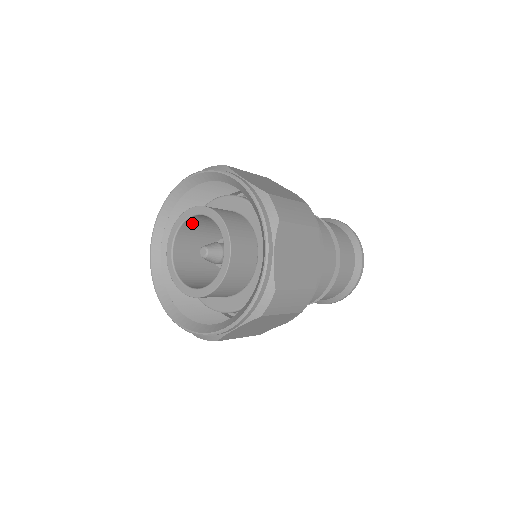
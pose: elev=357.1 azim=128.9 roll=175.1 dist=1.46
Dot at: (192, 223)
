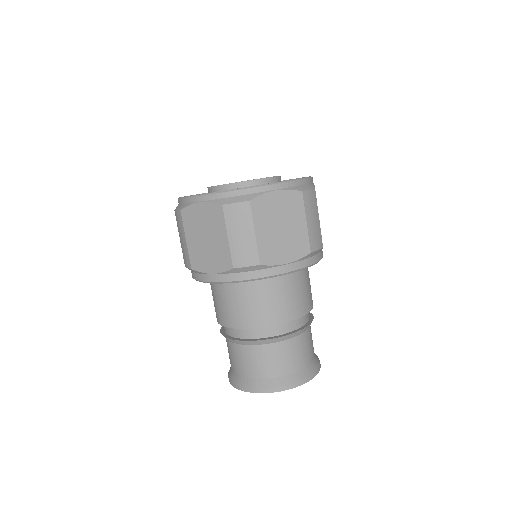
Dot at: occluded
